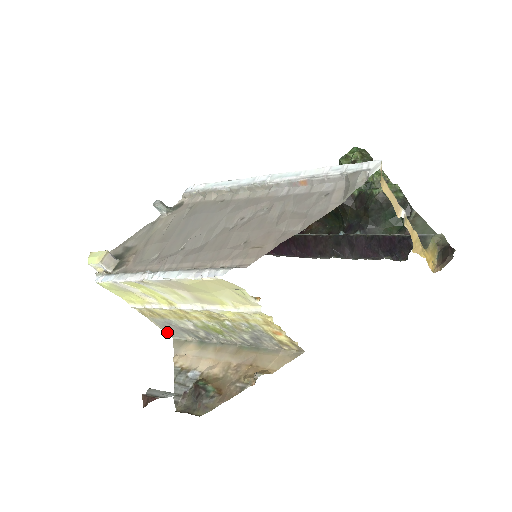
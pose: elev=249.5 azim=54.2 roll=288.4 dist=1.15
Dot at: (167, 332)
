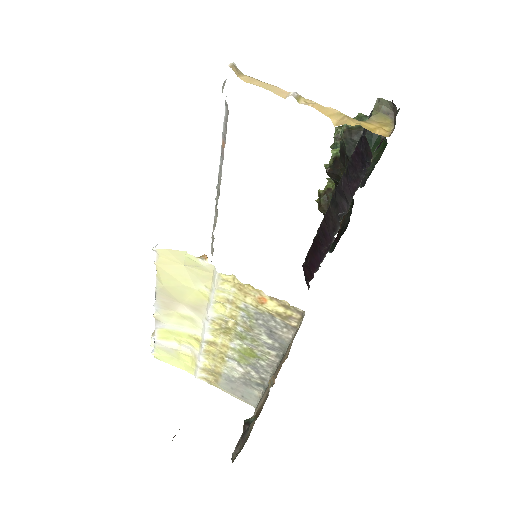
Dot at: (246, 401)
